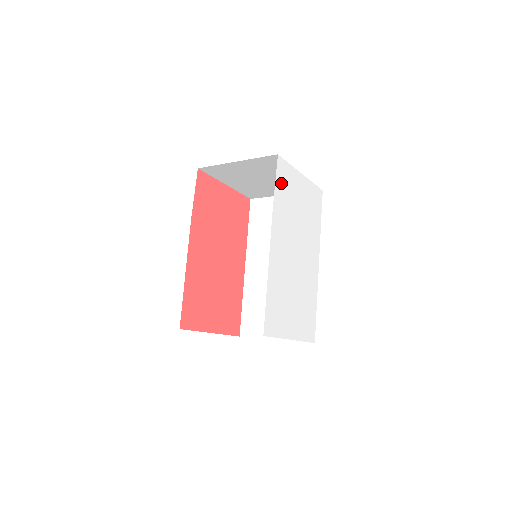
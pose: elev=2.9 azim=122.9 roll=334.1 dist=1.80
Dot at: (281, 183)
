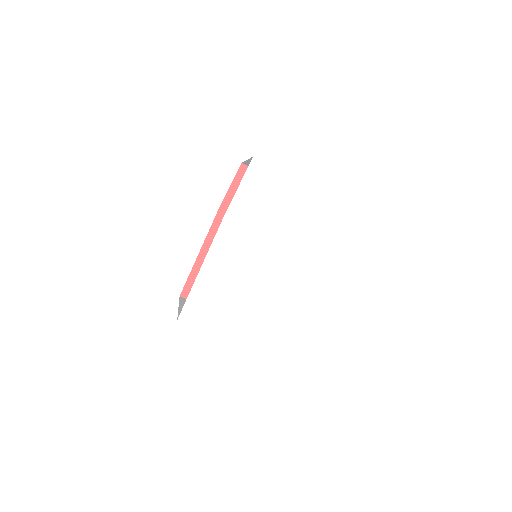
Dot at: (252, 186)
